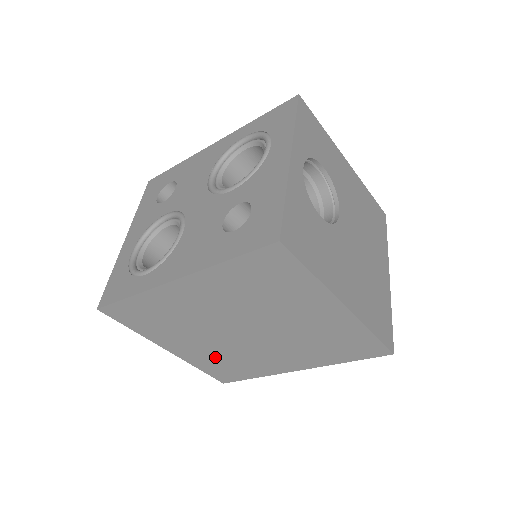
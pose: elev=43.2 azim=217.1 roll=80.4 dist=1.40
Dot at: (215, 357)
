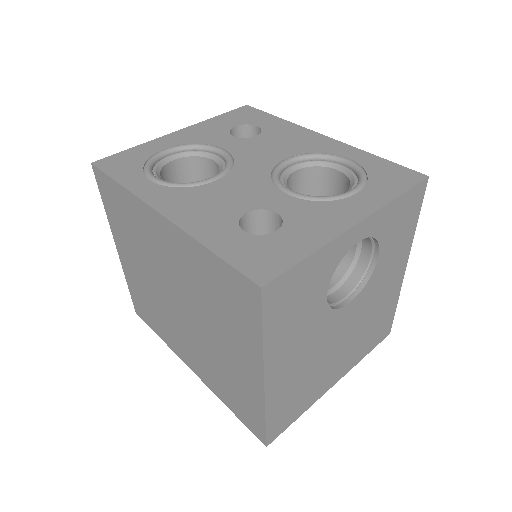
Dot at: (145, 292)
